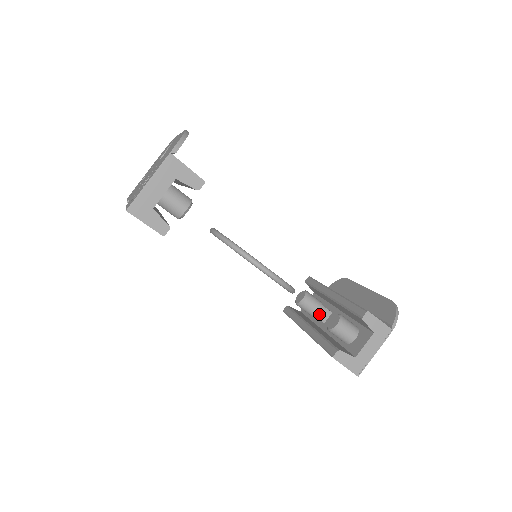
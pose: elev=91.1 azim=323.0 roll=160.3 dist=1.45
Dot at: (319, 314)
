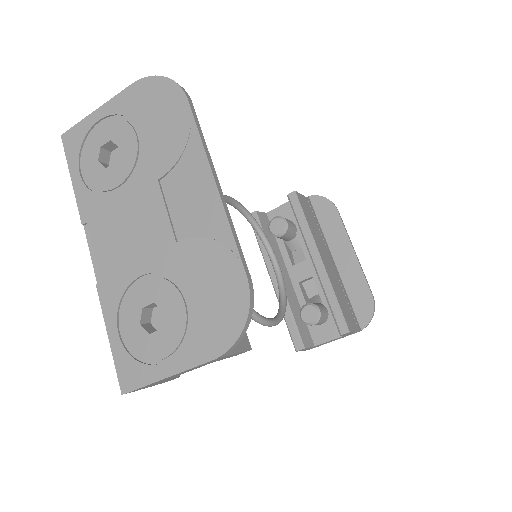
Dot at: (289, 241)
